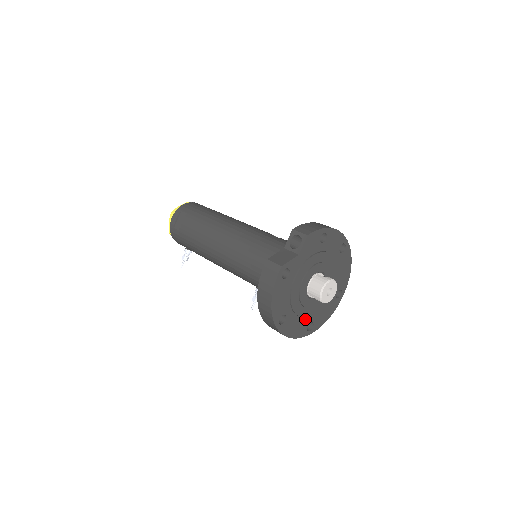
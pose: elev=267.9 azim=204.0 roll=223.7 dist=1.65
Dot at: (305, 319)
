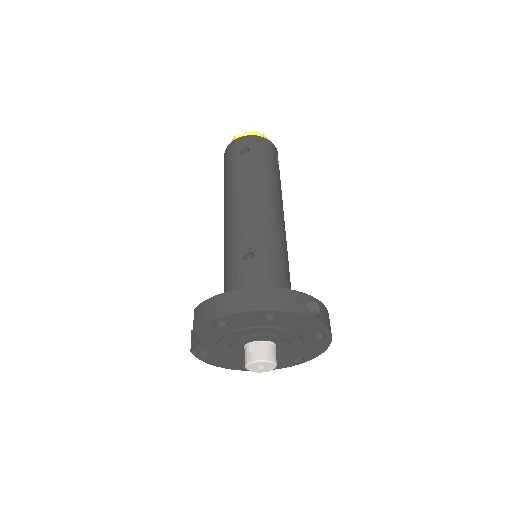
Dot at: (281, 359)
